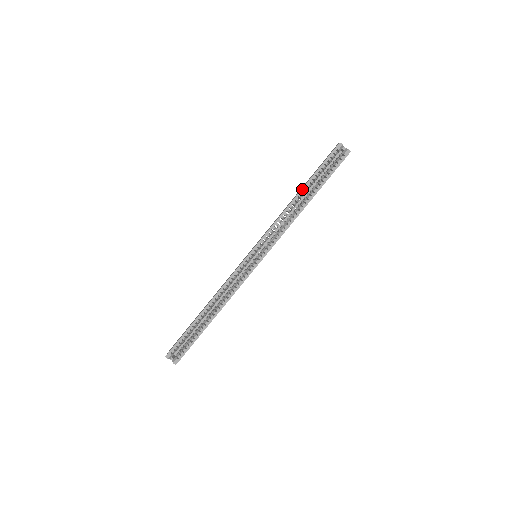
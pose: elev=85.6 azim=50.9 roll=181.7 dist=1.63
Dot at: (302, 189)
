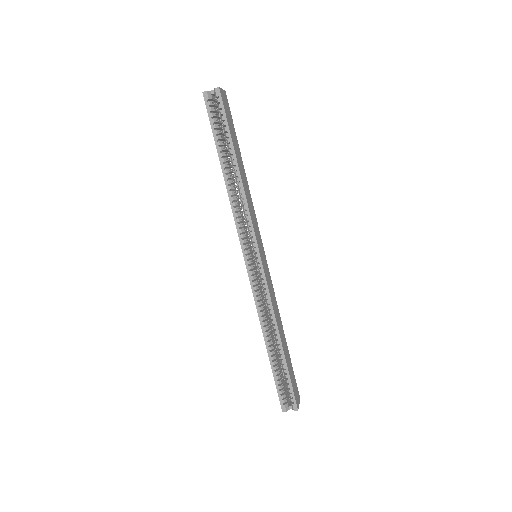
Dot at: (221, 164)
